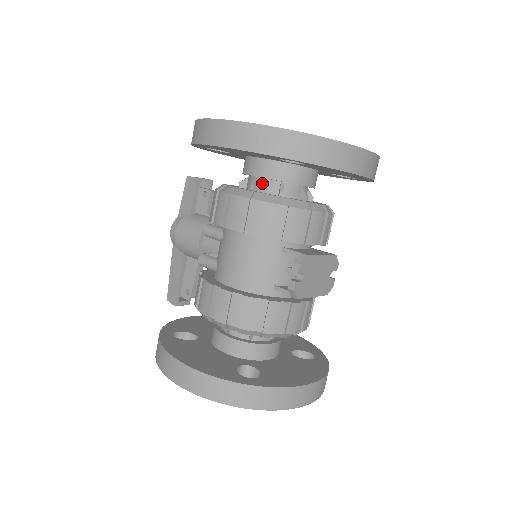
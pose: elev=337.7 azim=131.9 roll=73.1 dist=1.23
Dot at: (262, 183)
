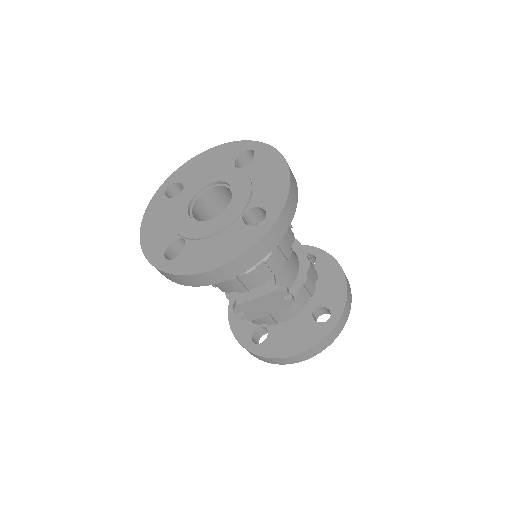
Dot at: occluded
